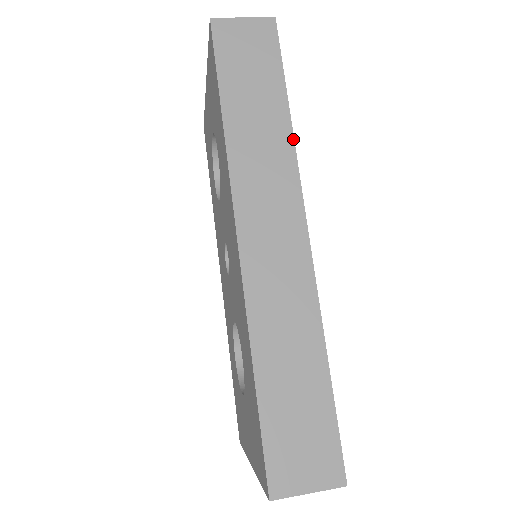
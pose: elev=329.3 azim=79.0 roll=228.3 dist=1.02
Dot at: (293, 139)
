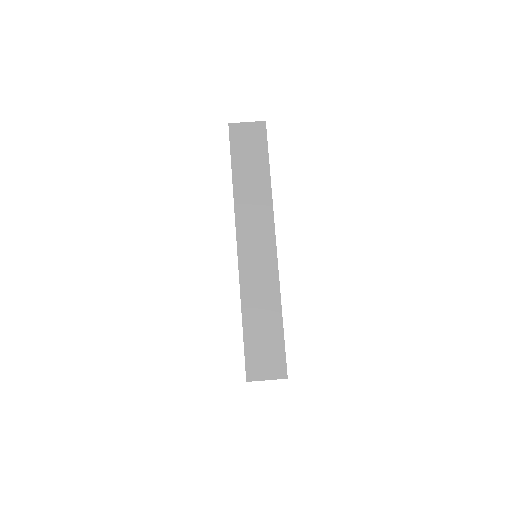
Dot at: (271, 193)
